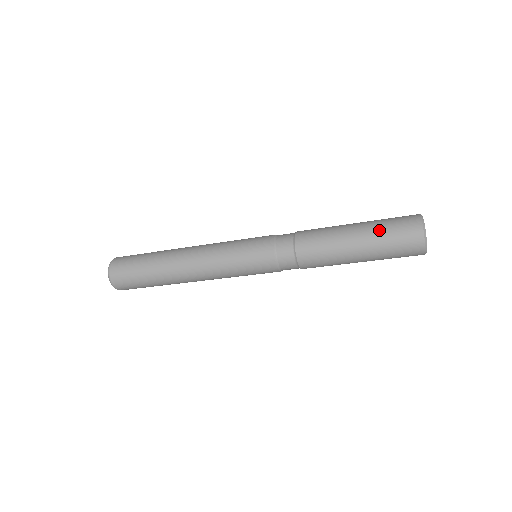
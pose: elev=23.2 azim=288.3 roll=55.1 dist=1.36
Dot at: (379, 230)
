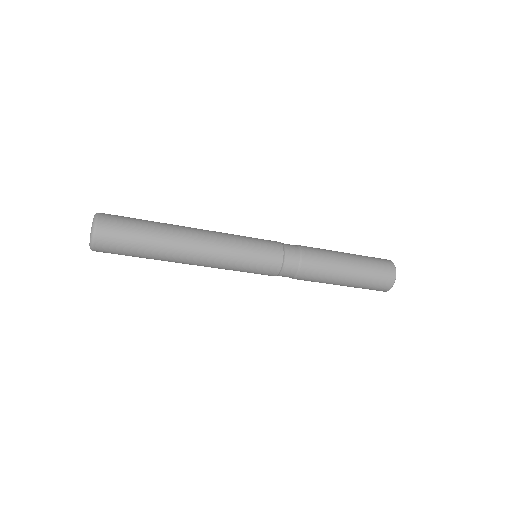
Dot at: (367, 273)
